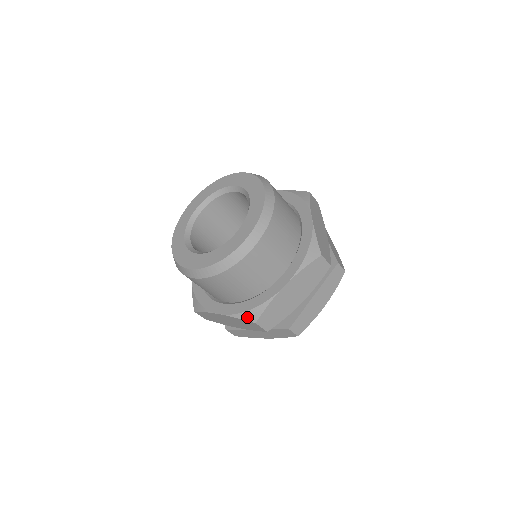
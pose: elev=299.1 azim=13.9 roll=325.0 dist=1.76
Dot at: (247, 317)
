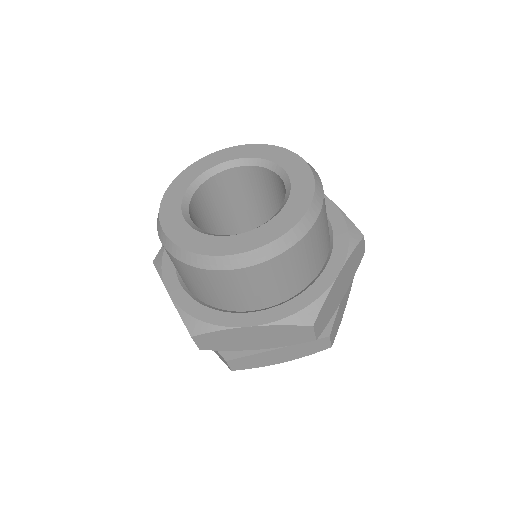
Dot at: (188, 323)
